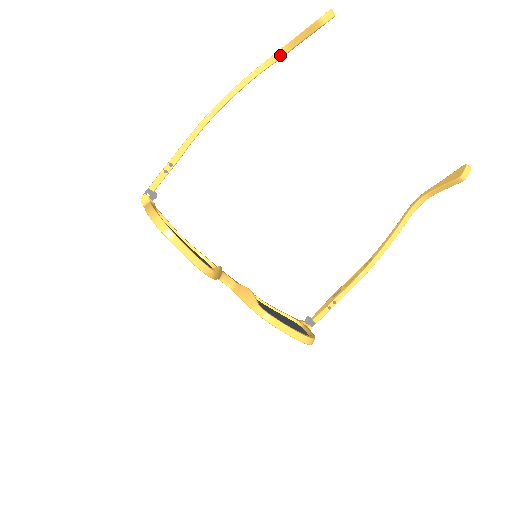
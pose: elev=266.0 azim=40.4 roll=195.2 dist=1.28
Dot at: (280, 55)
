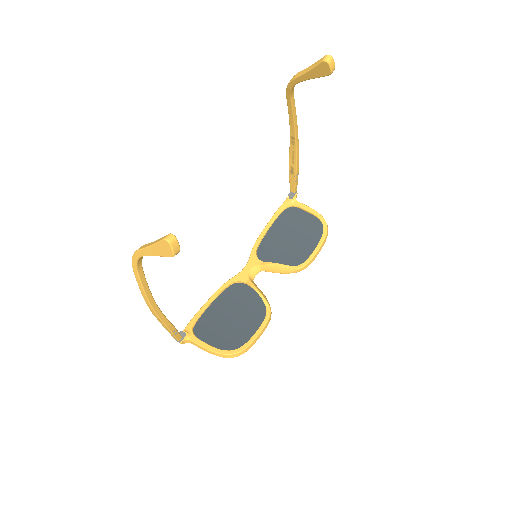
Dot at: (142, 257)
